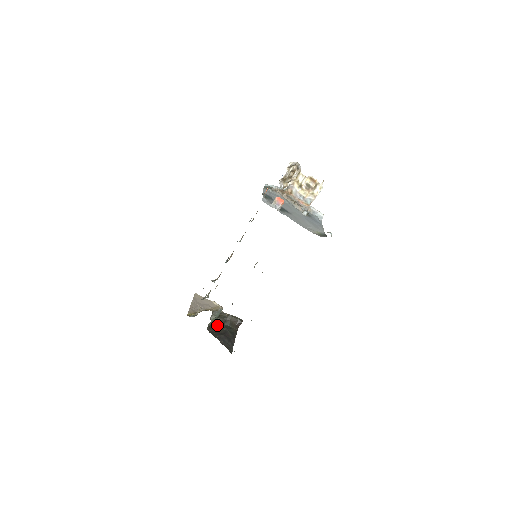
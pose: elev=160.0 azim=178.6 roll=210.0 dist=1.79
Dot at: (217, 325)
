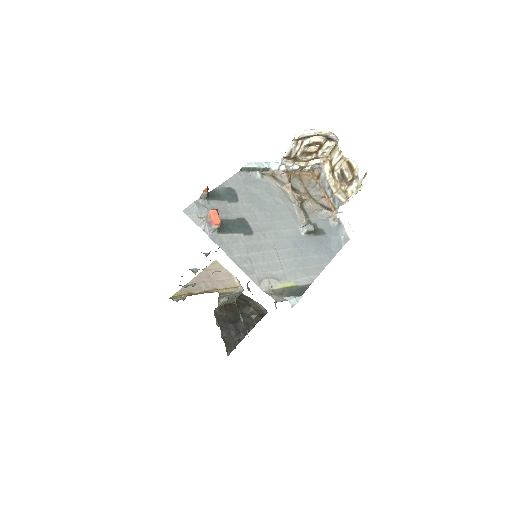
Dot at: (235, 307)
